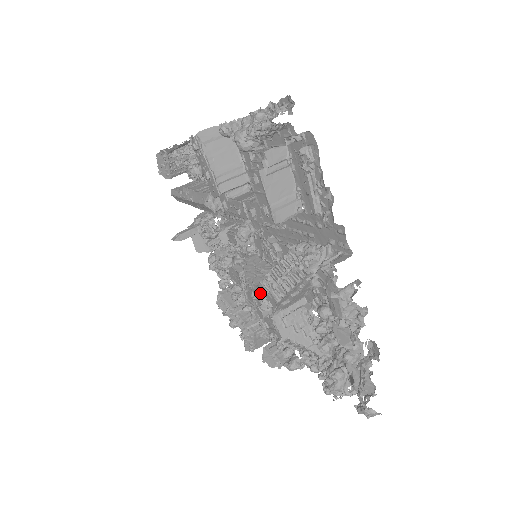
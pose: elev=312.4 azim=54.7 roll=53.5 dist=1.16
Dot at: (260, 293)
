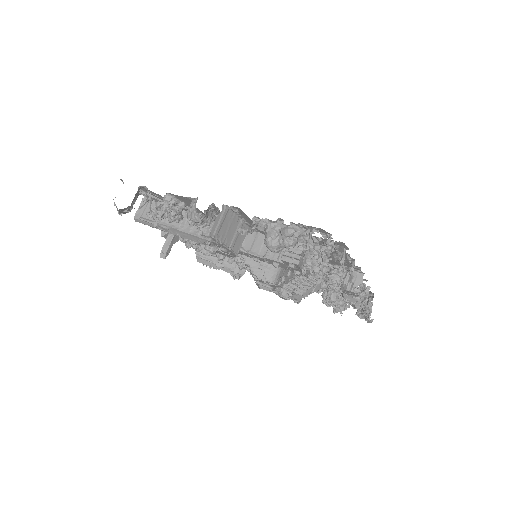
Dot at: (277, 286)
